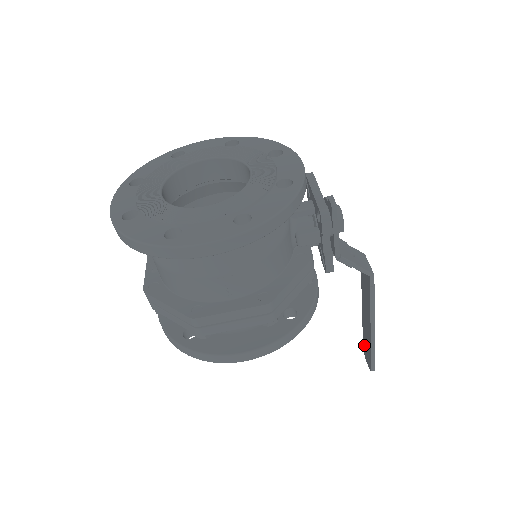
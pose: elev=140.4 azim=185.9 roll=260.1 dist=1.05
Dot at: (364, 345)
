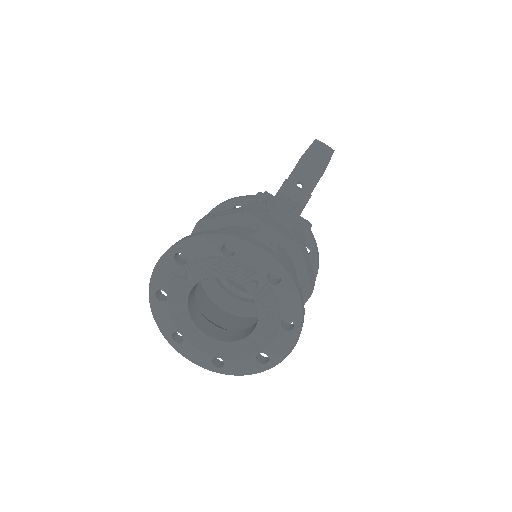
Dot at: occluded
